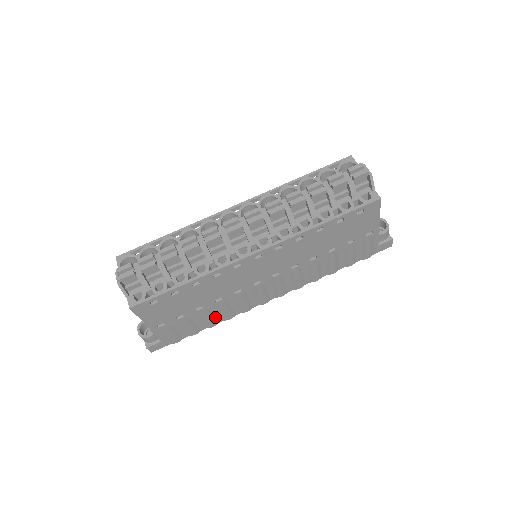
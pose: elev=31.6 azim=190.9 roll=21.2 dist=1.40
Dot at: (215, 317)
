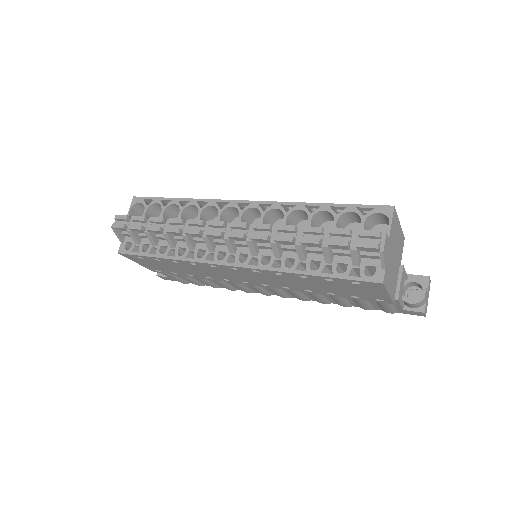
Dot at: (215, 283)
